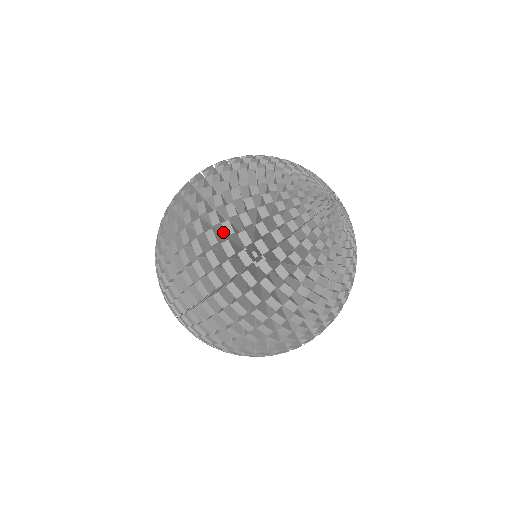
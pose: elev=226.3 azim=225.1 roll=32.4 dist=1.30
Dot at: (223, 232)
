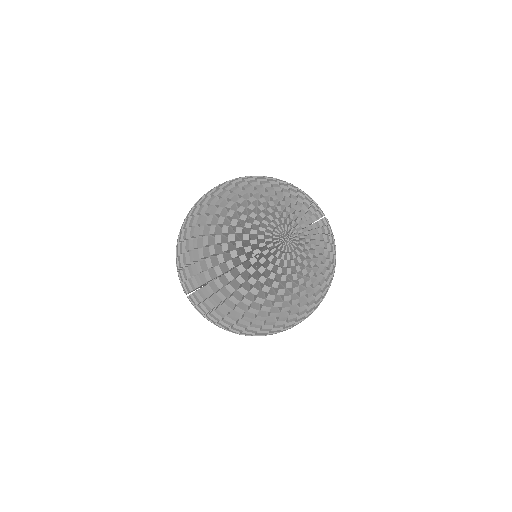
Dot at: occluded
